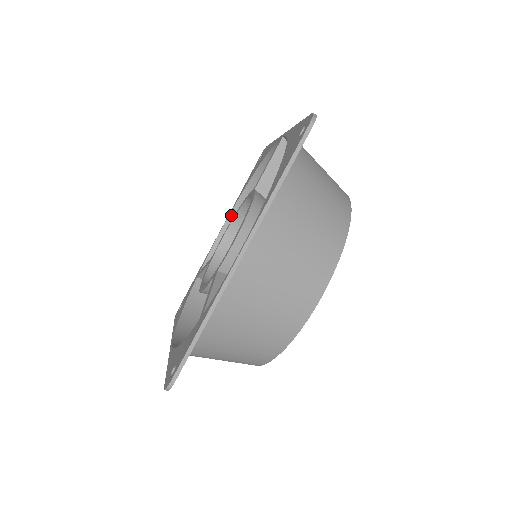
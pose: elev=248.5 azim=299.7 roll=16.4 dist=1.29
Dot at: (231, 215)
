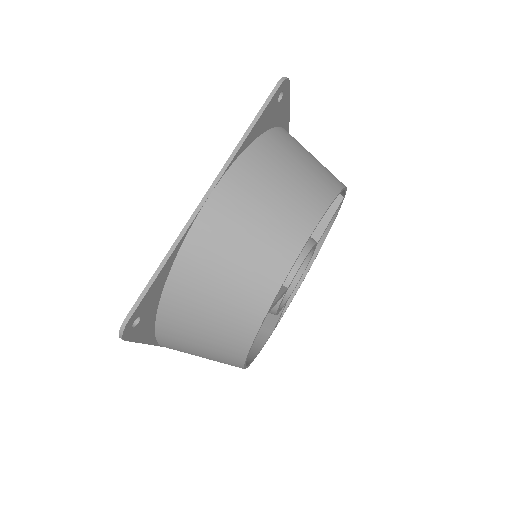
Dot at: occluded
